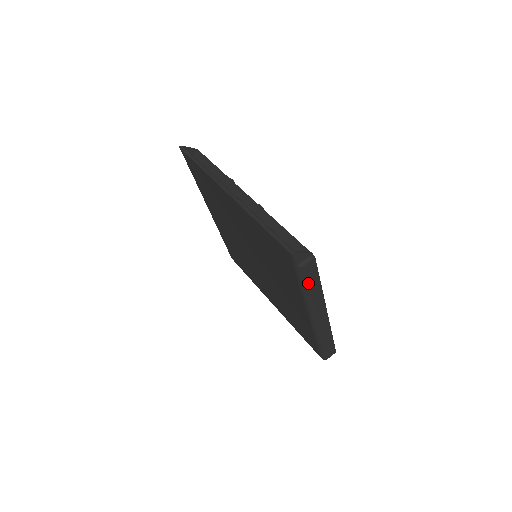
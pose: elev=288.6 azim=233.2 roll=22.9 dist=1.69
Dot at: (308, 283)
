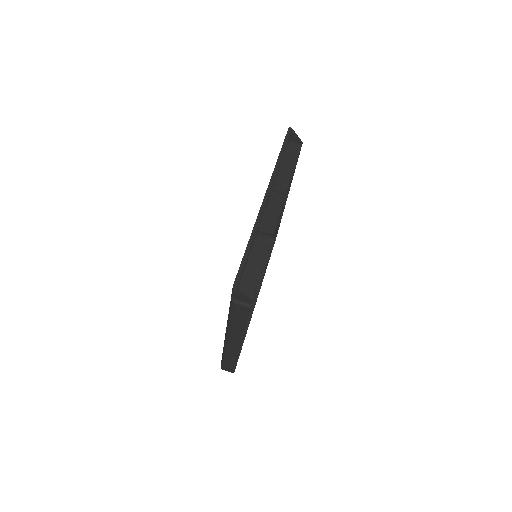
Dot at: (234, 316)
